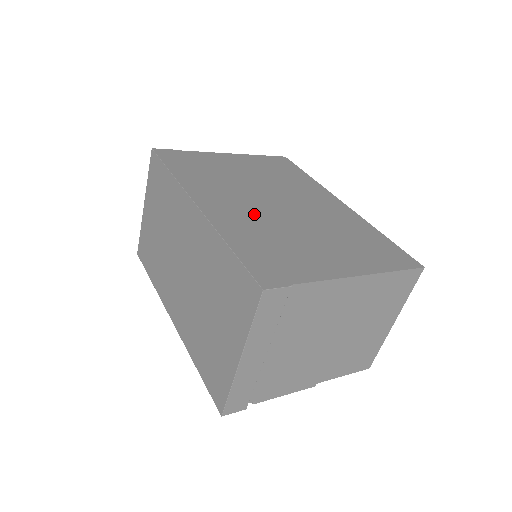
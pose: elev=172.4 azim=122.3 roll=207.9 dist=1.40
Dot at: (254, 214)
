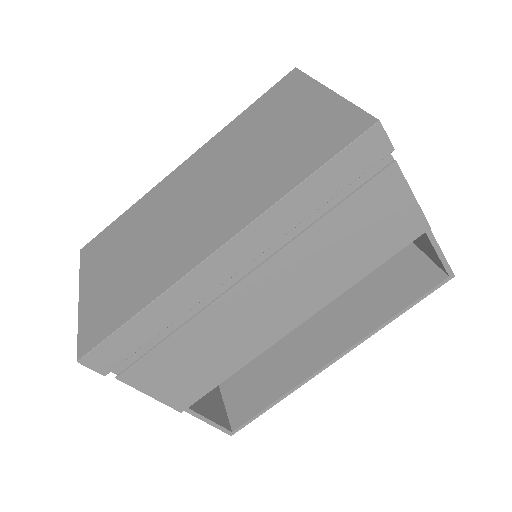
Dot at: occluded
